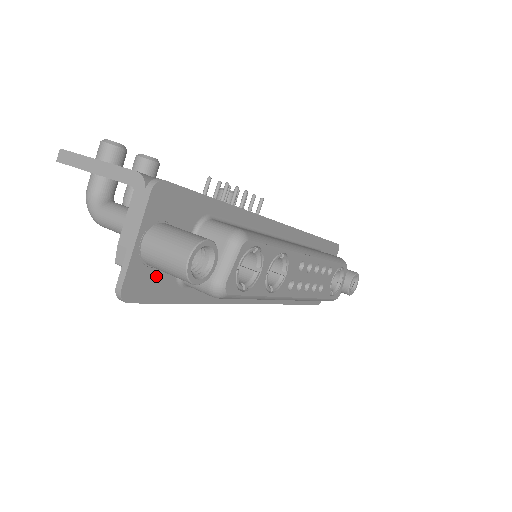
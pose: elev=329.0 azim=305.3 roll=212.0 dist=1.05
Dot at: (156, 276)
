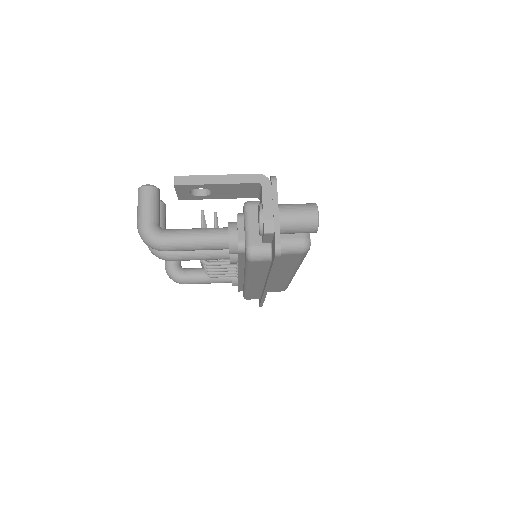
Dot at: occluded
